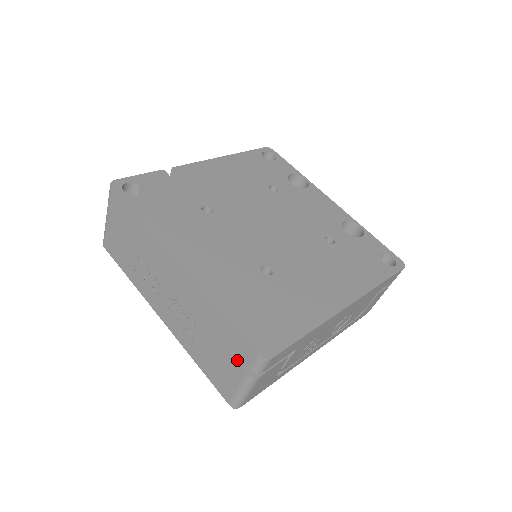
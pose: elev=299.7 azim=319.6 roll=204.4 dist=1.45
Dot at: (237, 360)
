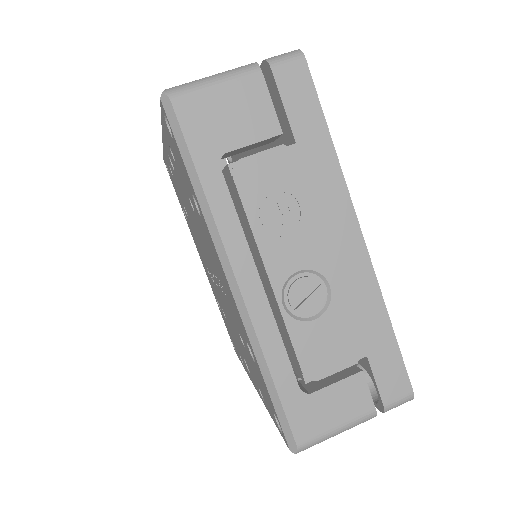
Dot at: occluded
